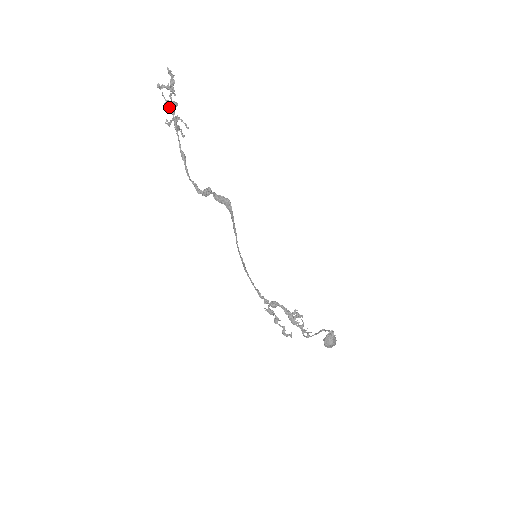
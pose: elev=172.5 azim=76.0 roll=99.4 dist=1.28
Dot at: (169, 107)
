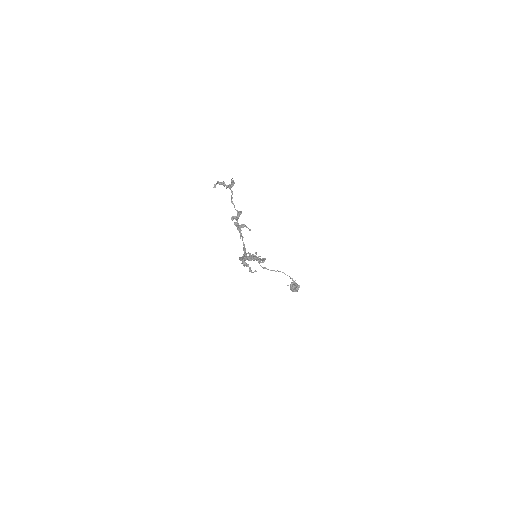
Dot at: (236, 218)
